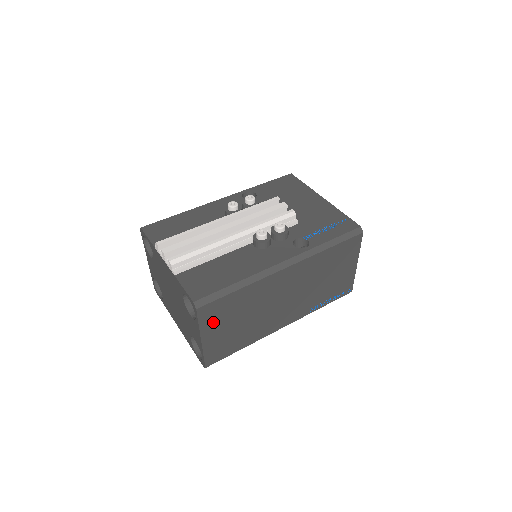
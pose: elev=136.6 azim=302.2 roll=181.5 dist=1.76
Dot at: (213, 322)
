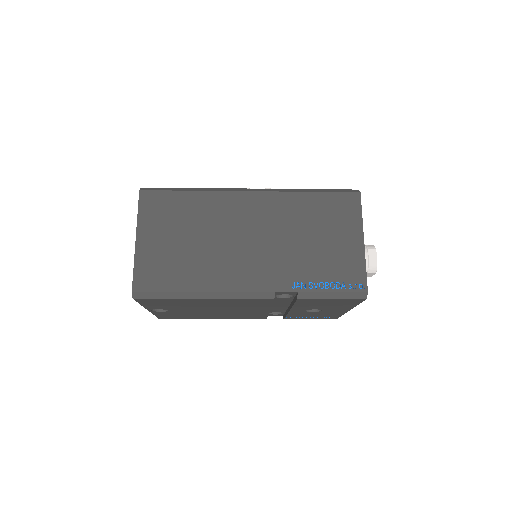
Dot at: (154, 220)
